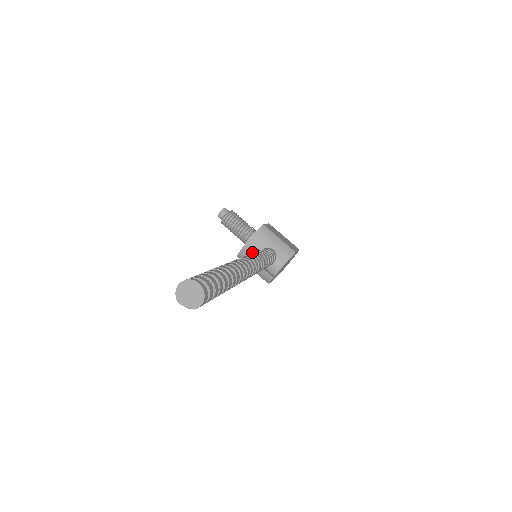
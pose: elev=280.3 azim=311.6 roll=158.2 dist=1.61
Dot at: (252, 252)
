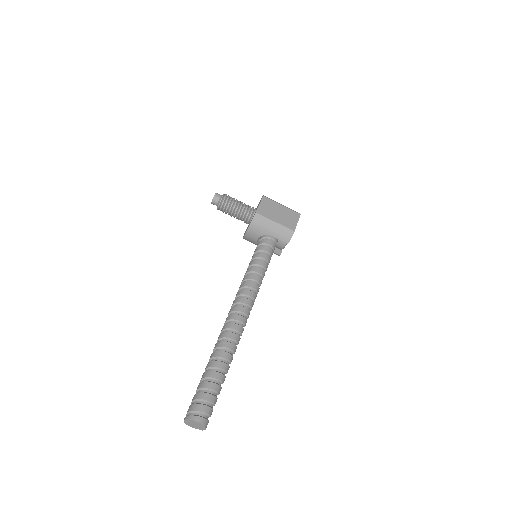
Dot at: (253, 240)
